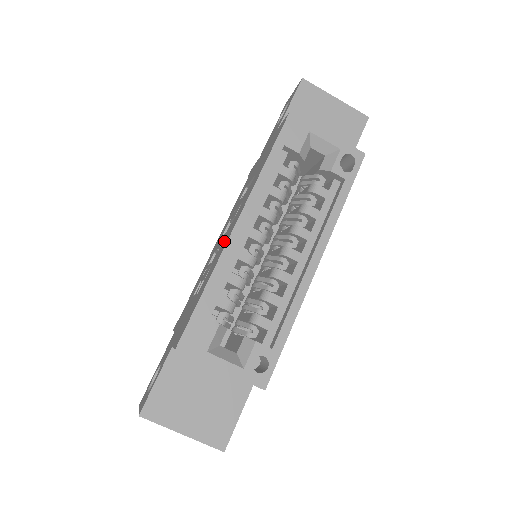
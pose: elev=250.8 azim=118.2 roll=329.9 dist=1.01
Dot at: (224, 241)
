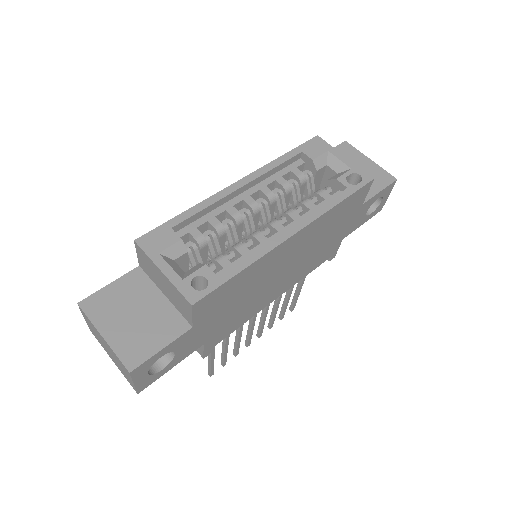
Dot at: occluded
